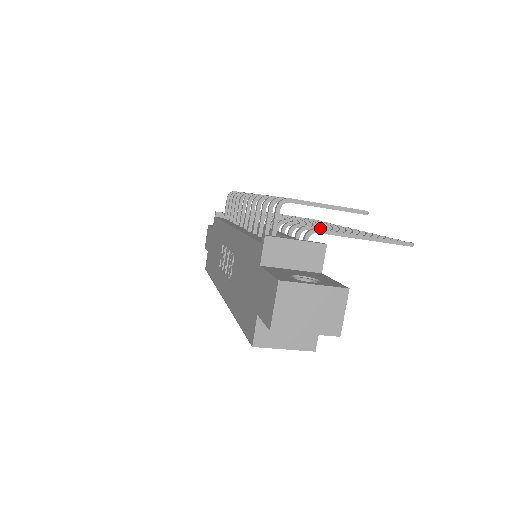
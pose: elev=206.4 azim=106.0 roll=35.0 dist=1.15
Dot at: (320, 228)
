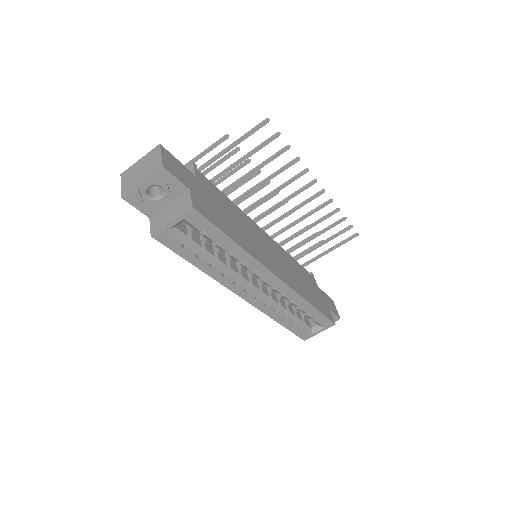
Dot at: (219, 174)
